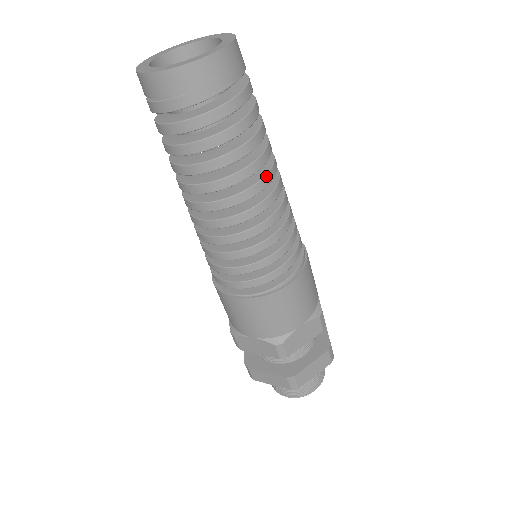
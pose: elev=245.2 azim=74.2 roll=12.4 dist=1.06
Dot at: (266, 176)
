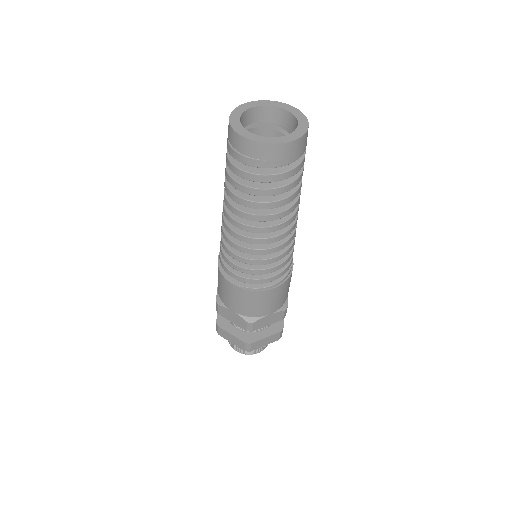
Dot at: (290, 219)
